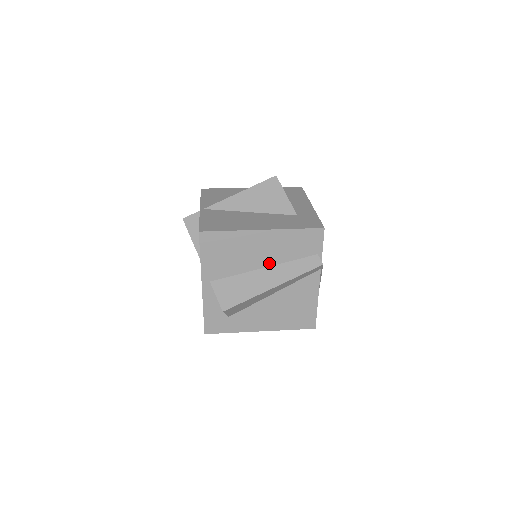
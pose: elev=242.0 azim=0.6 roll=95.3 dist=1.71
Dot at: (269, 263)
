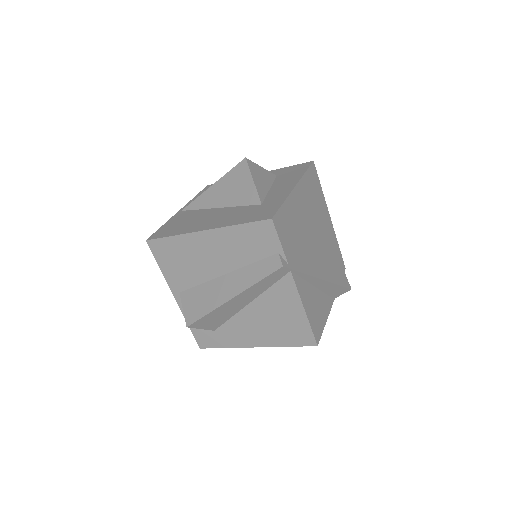
Dot at: (228, 268)
